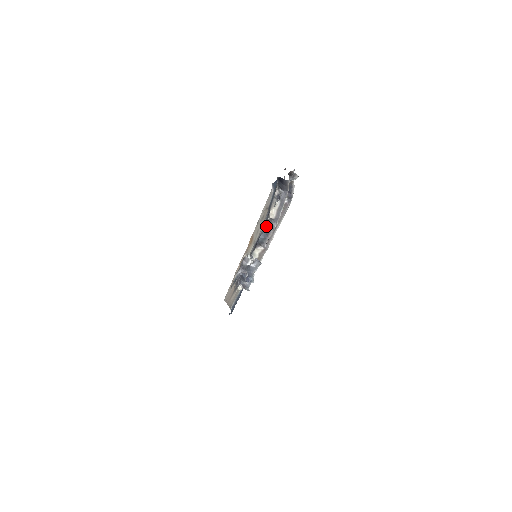
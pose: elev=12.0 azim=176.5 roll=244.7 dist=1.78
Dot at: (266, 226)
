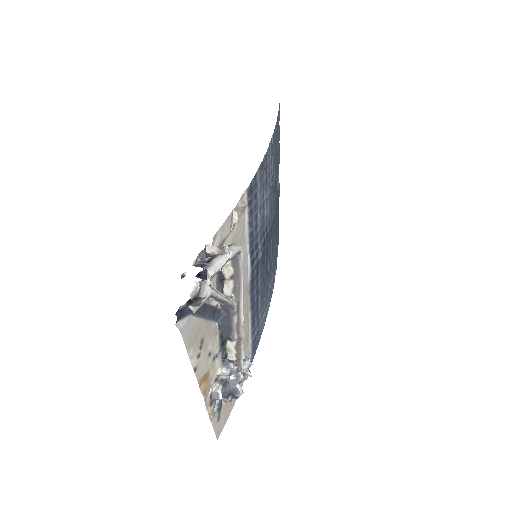
Dot at: (221, 318)
